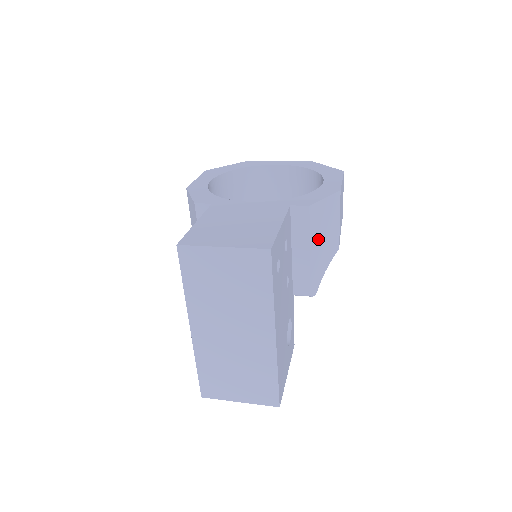
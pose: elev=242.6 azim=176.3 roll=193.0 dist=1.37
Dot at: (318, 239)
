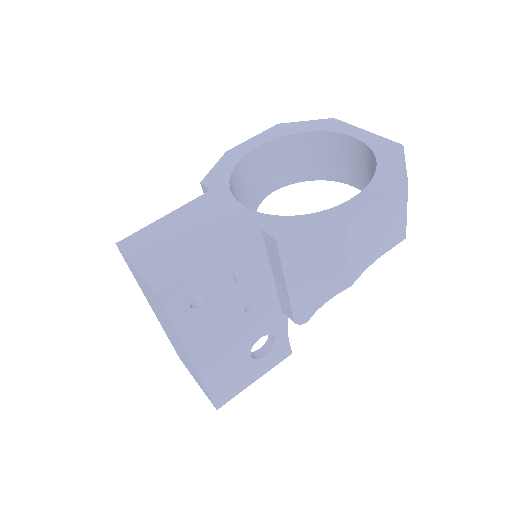
Dot at: (302, 273)
